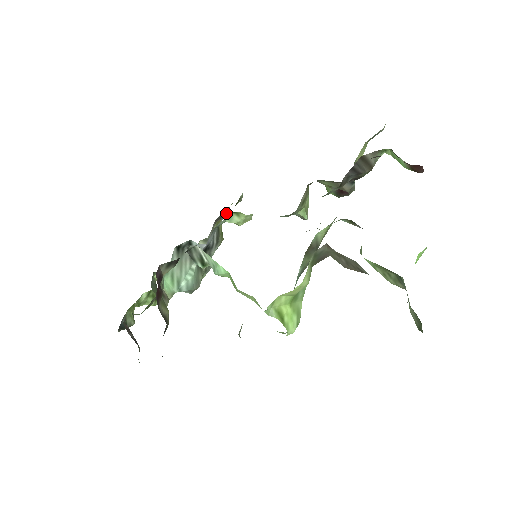
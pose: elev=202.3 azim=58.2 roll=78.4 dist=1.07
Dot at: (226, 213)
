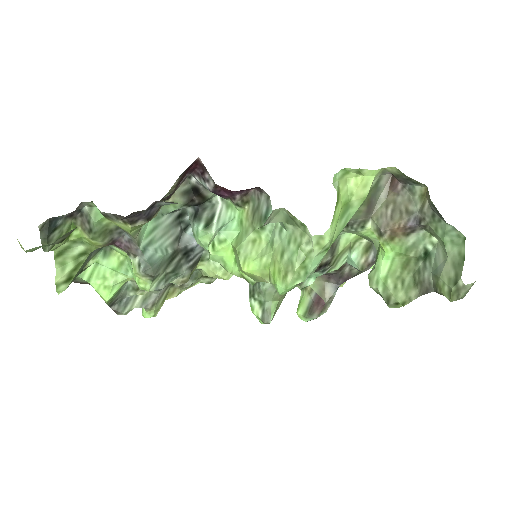
Dot at: (194, 279)
